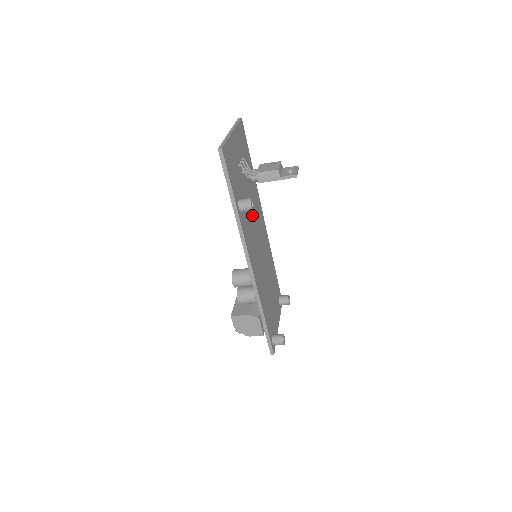
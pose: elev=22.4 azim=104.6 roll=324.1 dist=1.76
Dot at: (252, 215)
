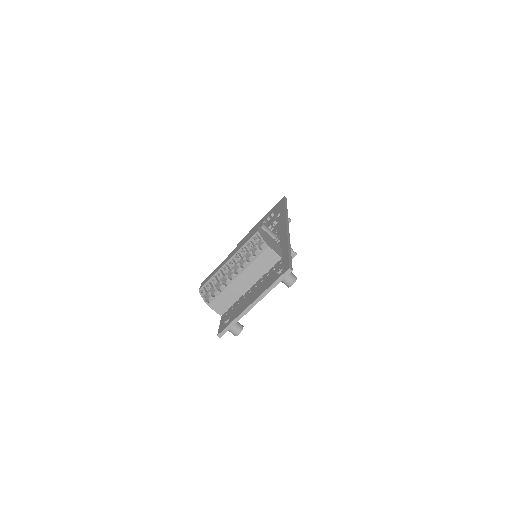
Dot at: occluded
